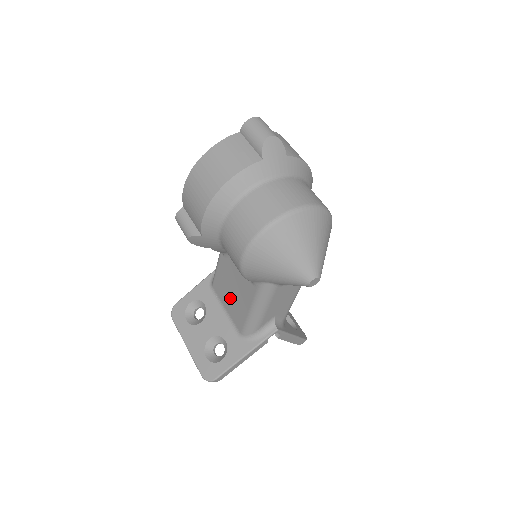
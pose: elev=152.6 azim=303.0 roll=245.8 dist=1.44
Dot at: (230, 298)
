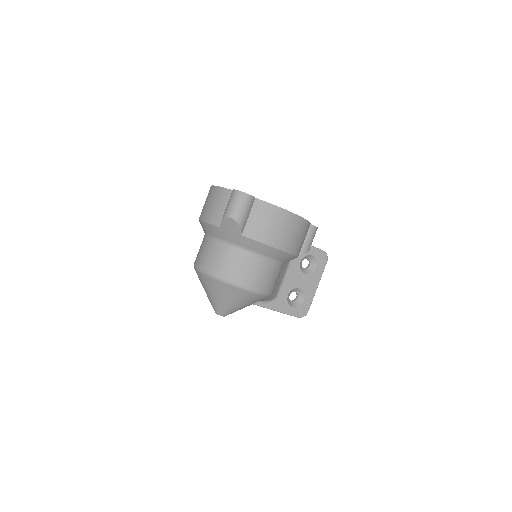
Dot at: occluded
